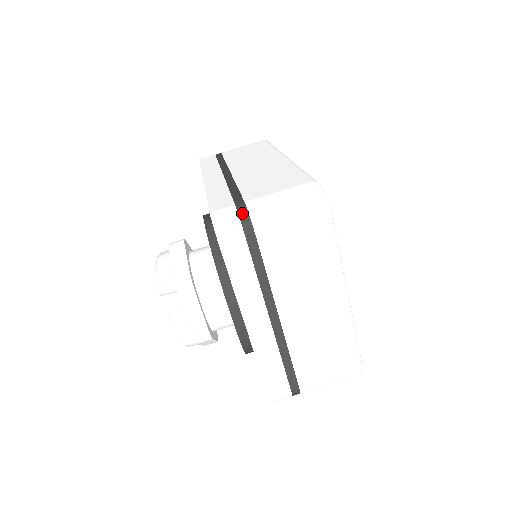
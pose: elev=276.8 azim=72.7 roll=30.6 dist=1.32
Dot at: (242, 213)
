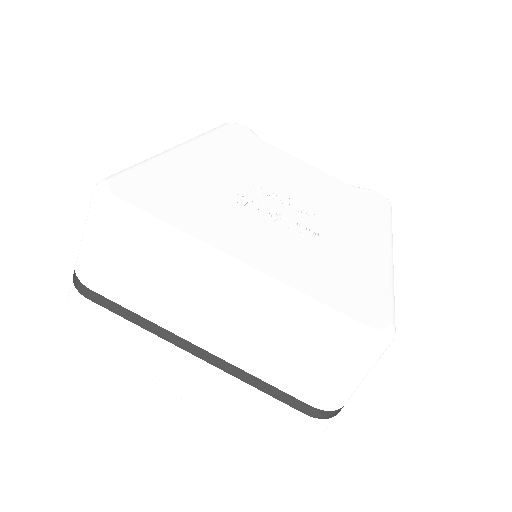
Dot at: (73, 275)
